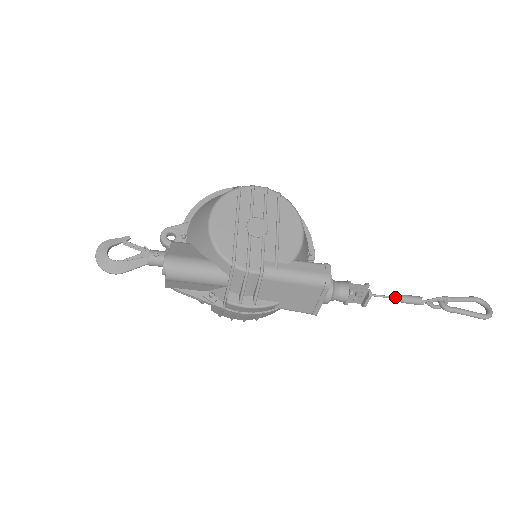
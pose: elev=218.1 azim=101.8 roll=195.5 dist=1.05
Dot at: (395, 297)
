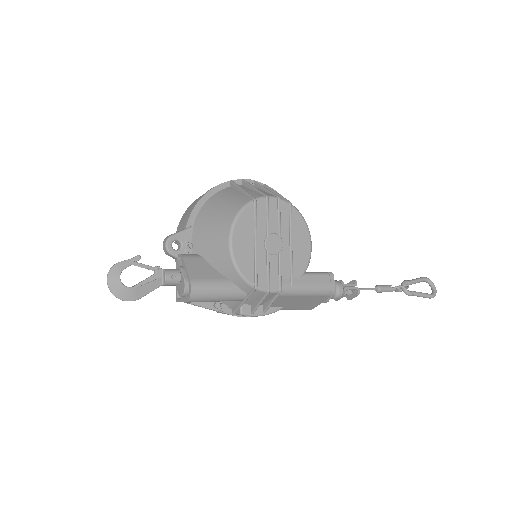
Dot at: (373, 289)
